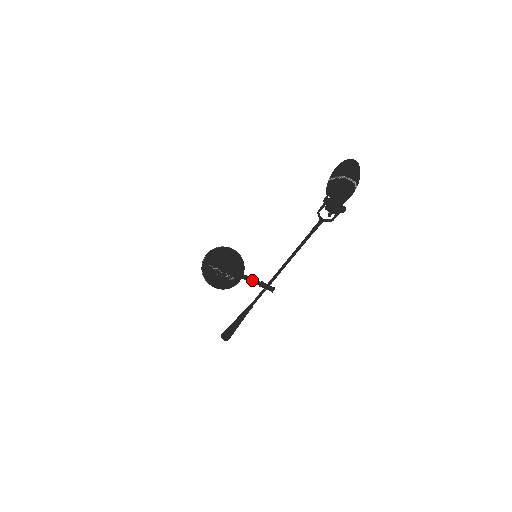
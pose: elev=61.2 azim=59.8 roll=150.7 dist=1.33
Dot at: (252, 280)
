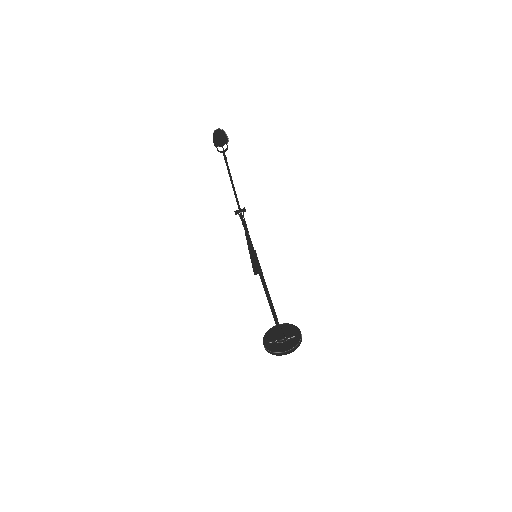
Dot at: occluded
